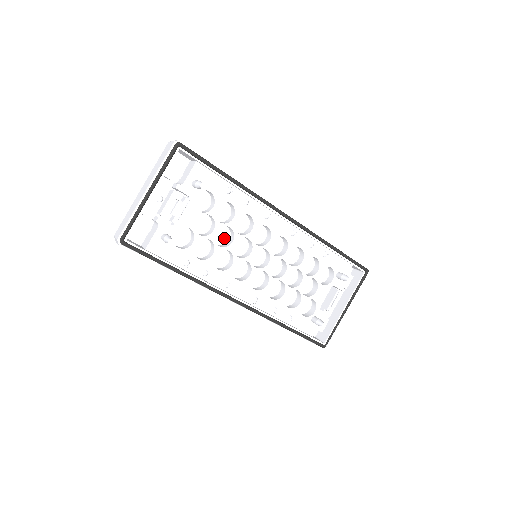
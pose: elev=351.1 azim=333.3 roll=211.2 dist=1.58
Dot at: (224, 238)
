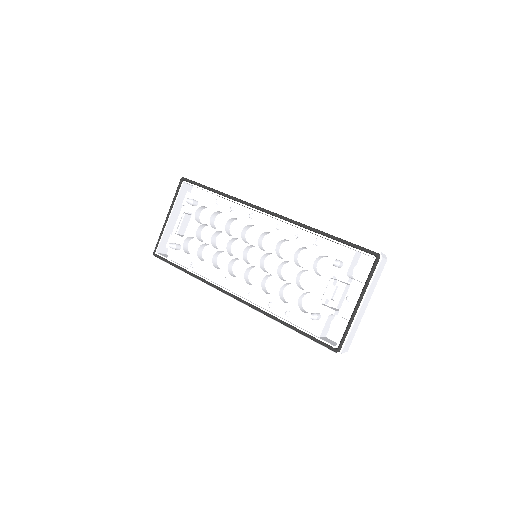
Dot at: (233, 245)
